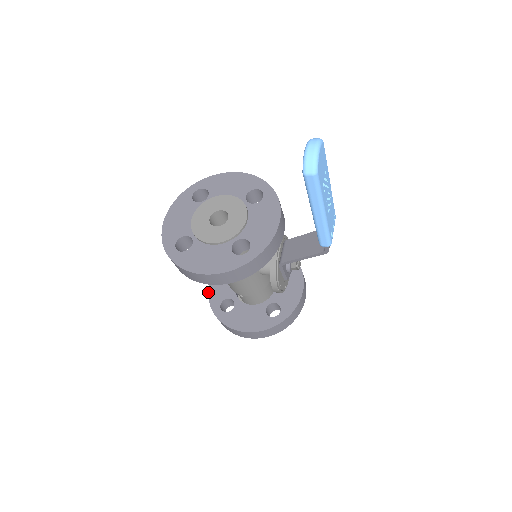
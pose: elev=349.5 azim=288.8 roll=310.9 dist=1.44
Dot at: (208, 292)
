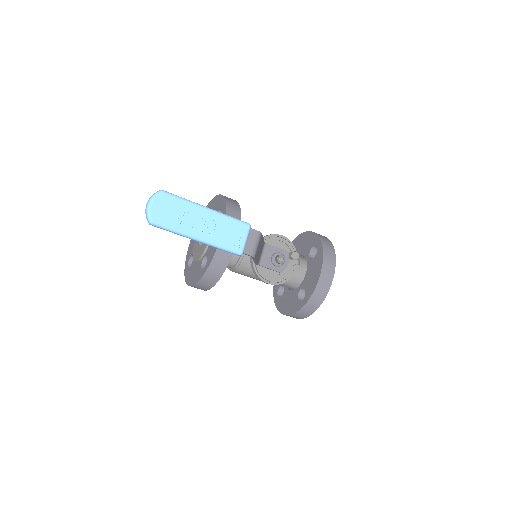
Dot at: occluded
